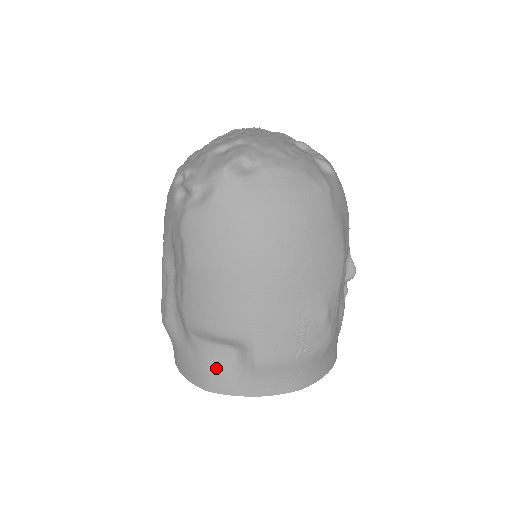
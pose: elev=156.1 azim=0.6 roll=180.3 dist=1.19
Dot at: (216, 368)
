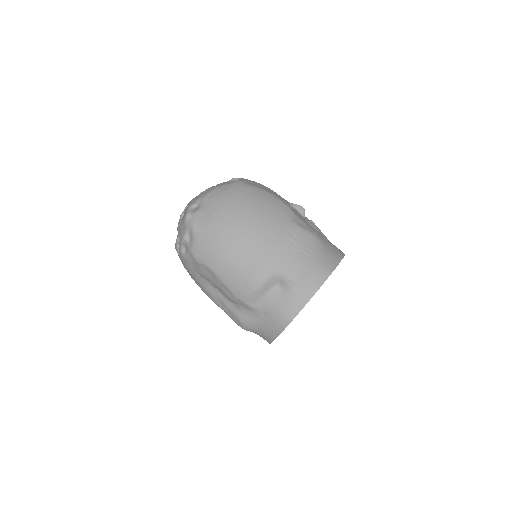
Dot at: (280, 306)
